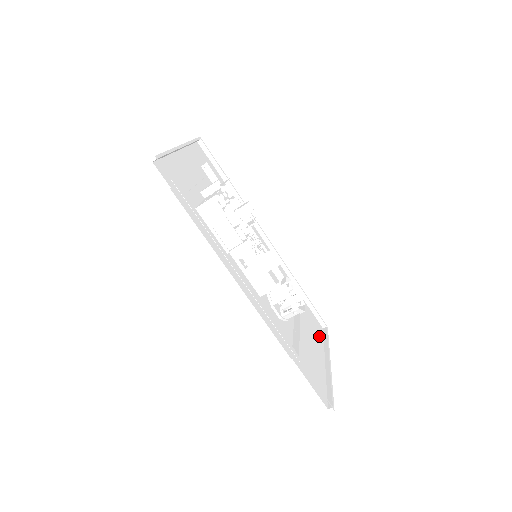
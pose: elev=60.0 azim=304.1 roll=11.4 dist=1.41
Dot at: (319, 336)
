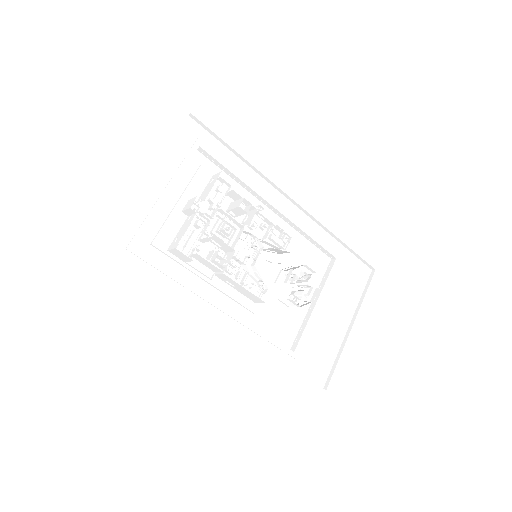
Dot at: (356, 290)
